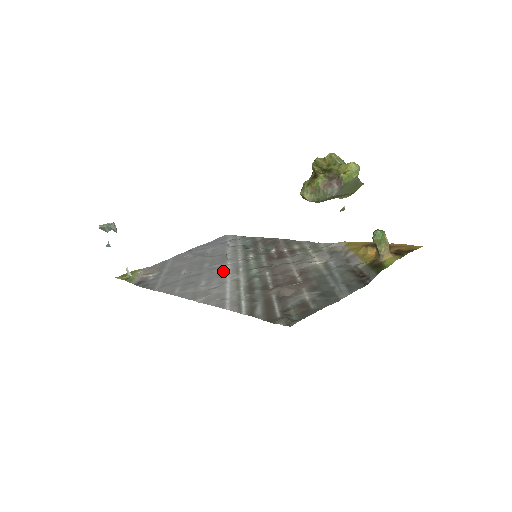
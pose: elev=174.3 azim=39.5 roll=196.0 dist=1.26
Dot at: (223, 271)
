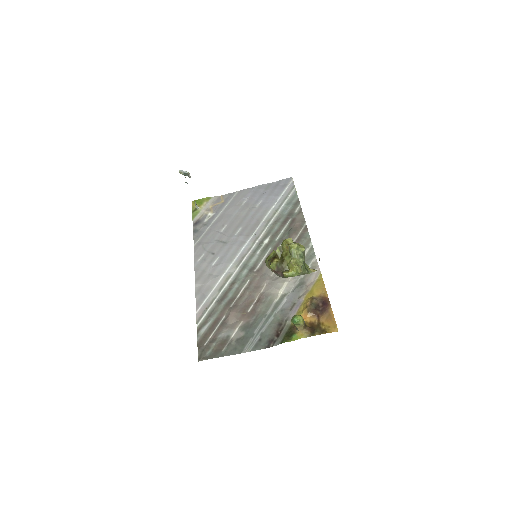
Dot at: (235, 253)
